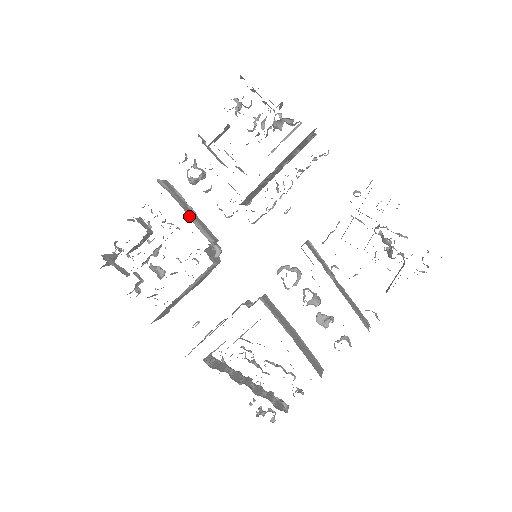
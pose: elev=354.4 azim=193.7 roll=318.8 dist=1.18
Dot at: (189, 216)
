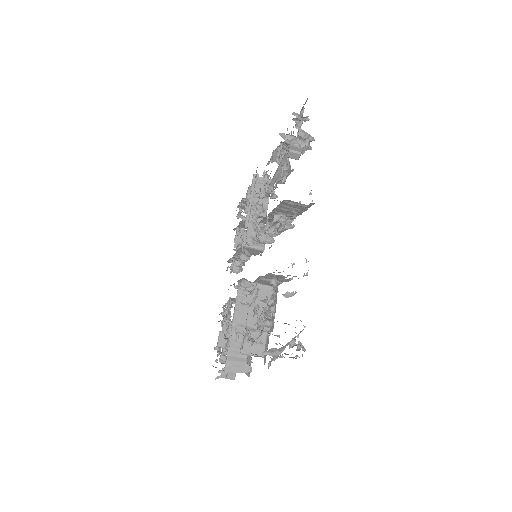
Dot at: occluded
